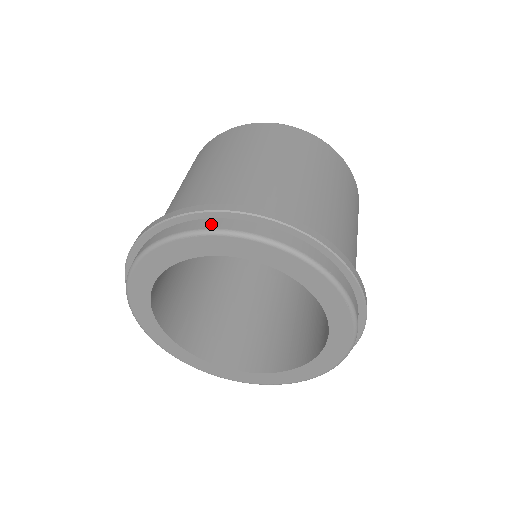
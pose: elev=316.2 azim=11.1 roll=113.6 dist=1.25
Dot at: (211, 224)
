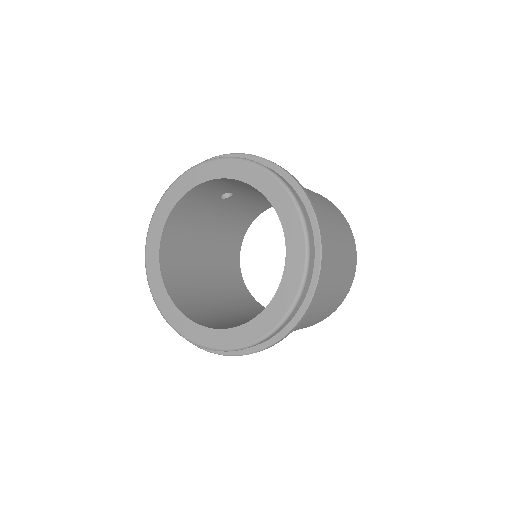
Dot at: (270, 169)
